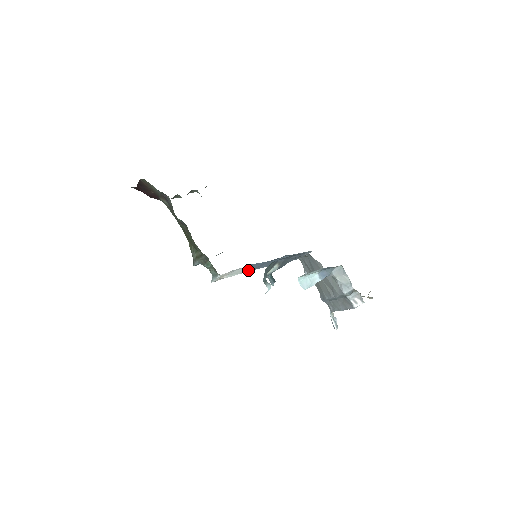
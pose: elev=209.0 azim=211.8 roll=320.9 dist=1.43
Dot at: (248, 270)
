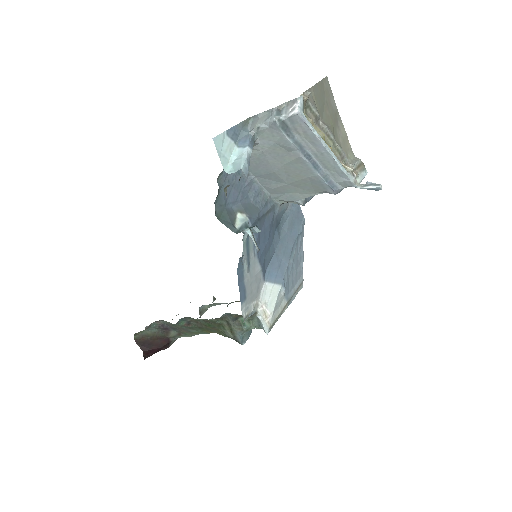
Dot at: (278, 281)
